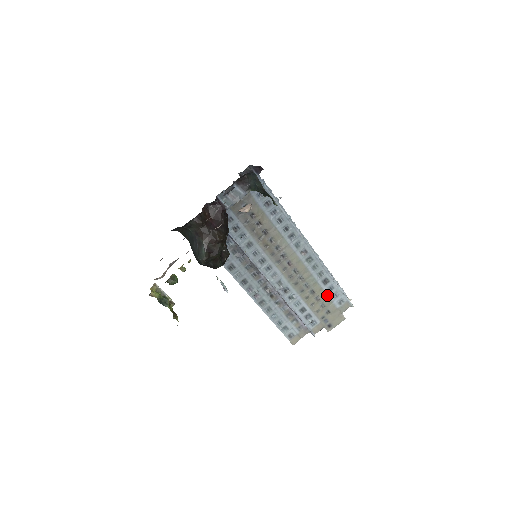
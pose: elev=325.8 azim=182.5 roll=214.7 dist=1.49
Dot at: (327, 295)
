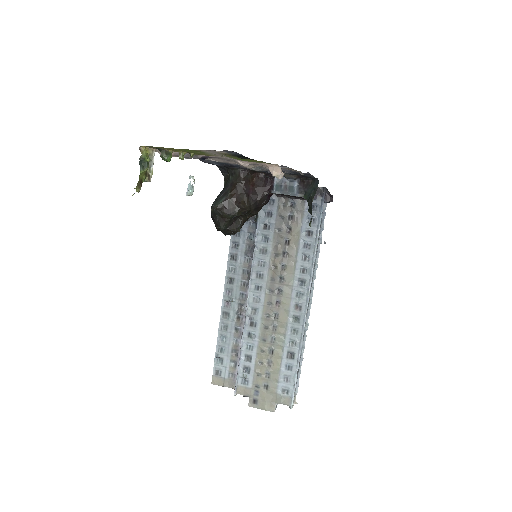
Dot at: (280, 369)
